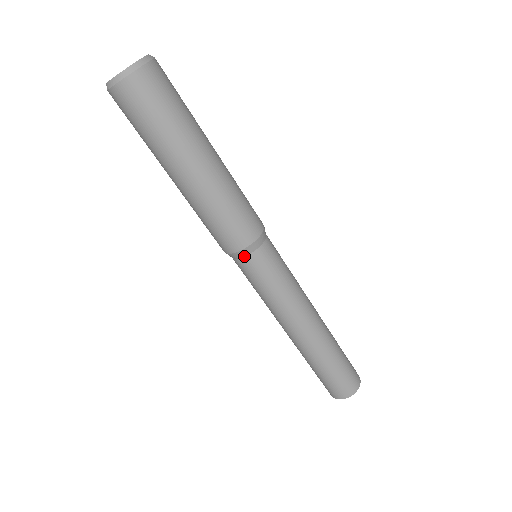
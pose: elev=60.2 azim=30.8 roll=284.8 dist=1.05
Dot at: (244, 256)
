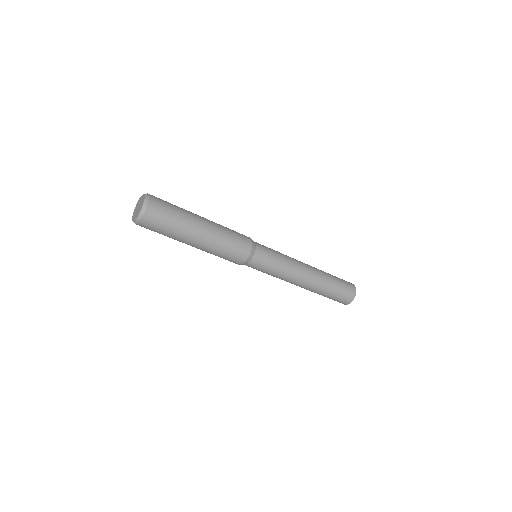
Dot at: occluded
